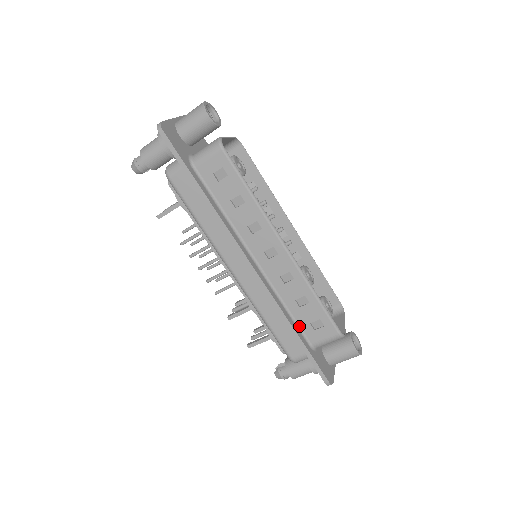
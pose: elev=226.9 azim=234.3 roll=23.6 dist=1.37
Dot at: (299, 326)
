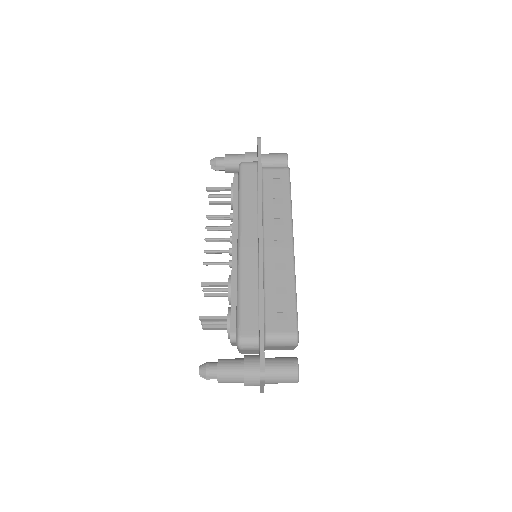
Dot at: (265, 310)
